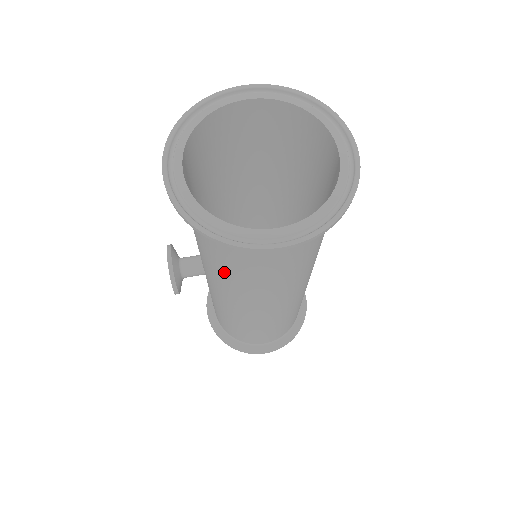
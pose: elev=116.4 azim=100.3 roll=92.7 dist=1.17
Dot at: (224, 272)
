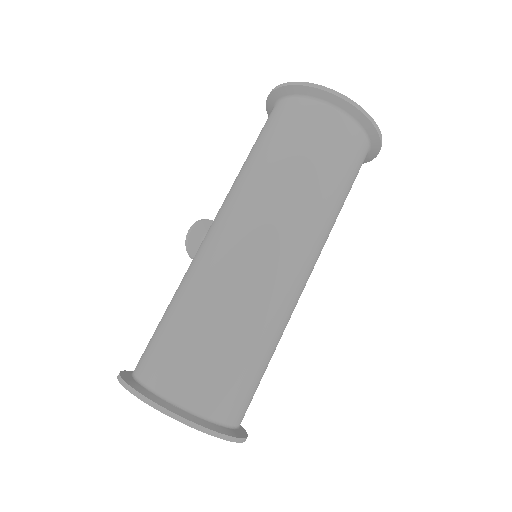
Dot at: occluded
